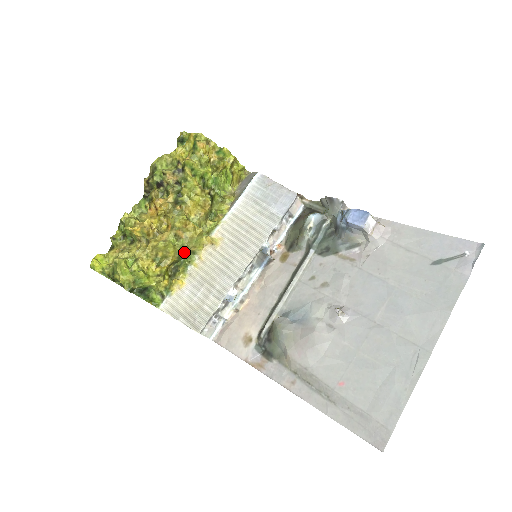
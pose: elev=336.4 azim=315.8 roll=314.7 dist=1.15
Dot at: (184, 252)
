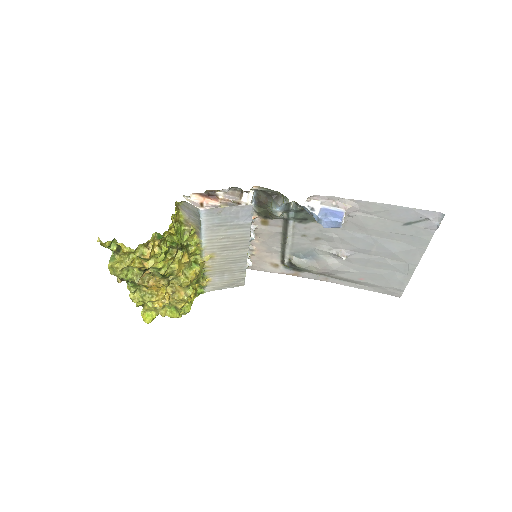
Dot at: occluded
